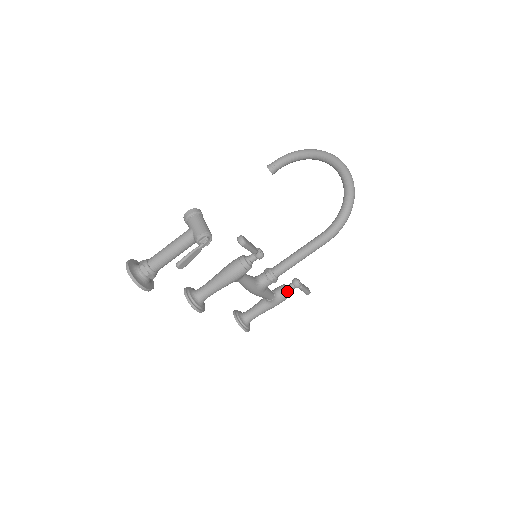
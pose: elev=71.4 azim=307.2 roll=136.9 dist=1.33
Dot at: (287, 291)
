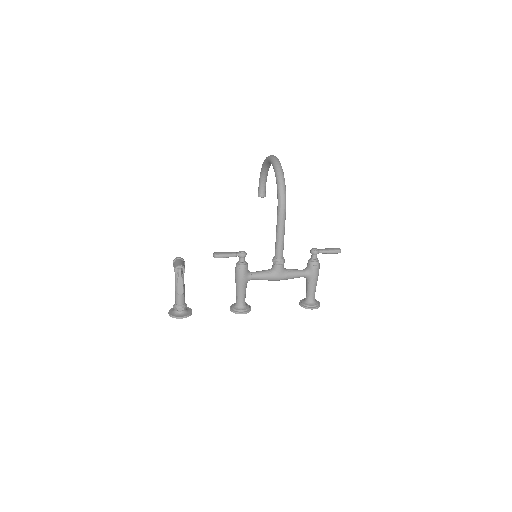
Dot at: (311, 262)
